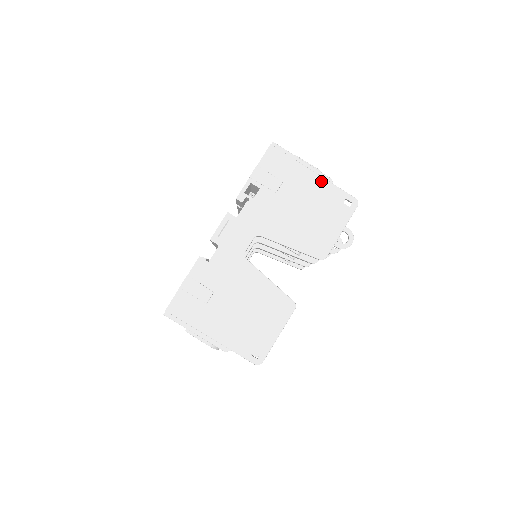
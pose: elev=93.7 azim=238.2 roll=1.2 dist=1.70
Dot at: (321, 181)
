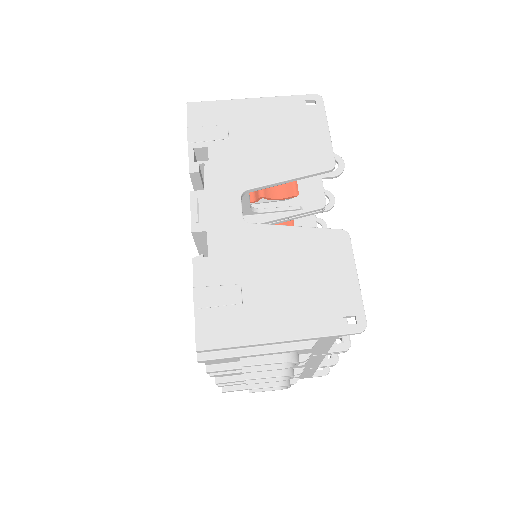
Dot at: (266, 101)
